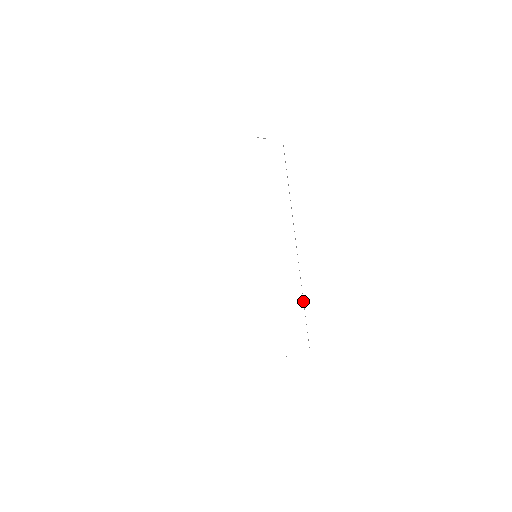
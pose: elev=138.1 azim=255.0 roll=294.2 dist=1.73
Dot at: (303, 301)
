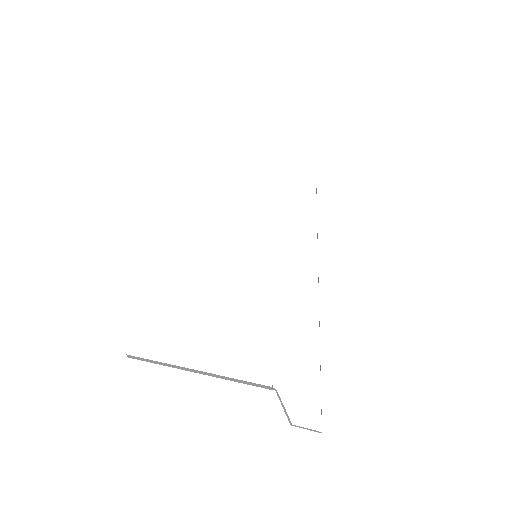
Dot at: occluded
